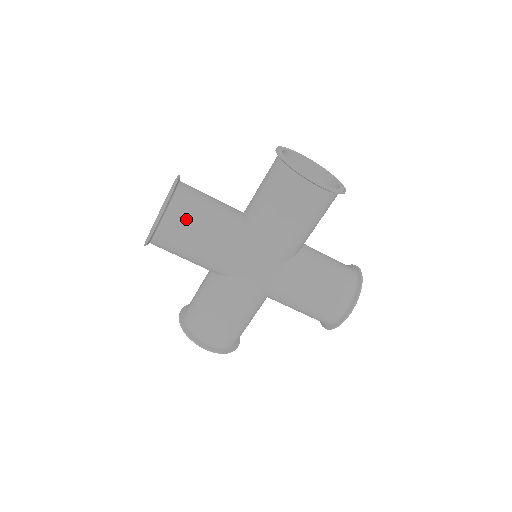
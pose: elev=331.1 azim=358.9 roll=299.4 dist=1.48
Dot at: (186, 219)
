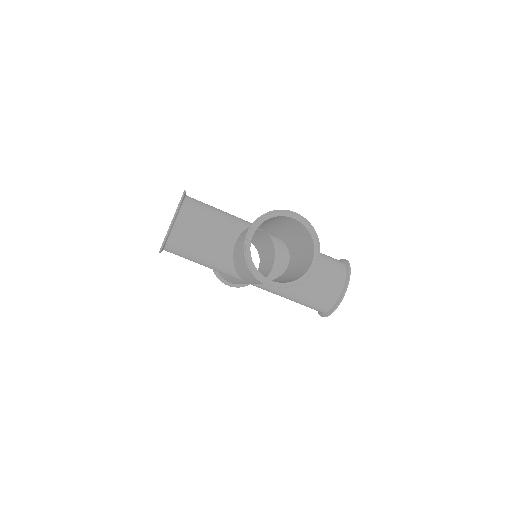
Dot at: (182, 251)
